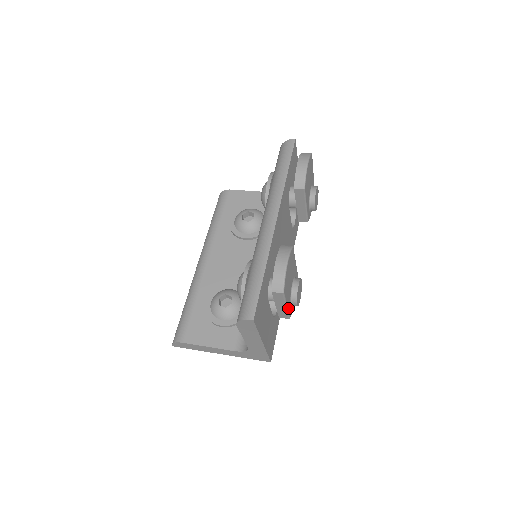
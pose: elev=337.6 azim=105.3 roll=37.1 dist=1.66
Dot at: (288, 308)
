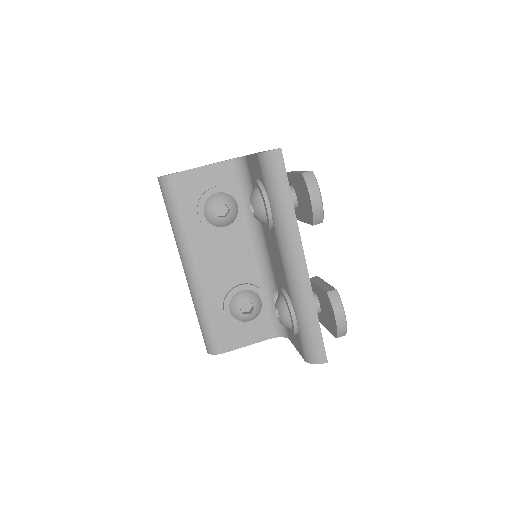
Dot at: occluded
